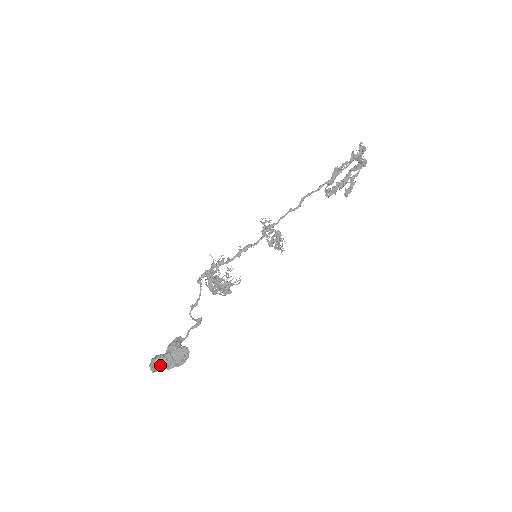
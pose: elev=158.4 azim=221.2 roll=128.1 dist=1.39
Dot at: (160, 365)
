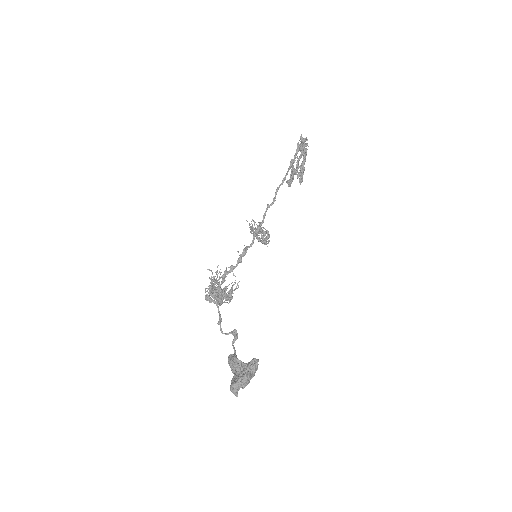
Dot at: (244, 385)
